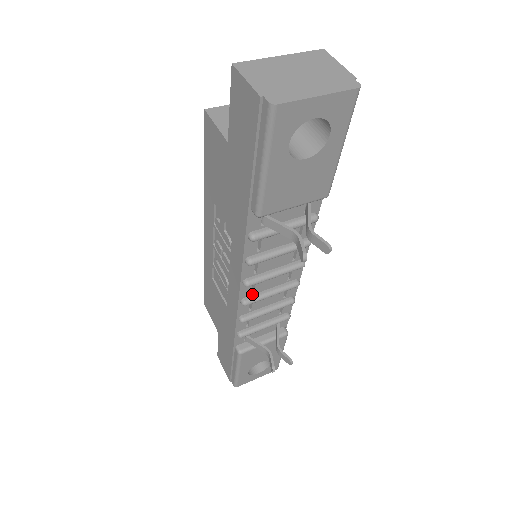
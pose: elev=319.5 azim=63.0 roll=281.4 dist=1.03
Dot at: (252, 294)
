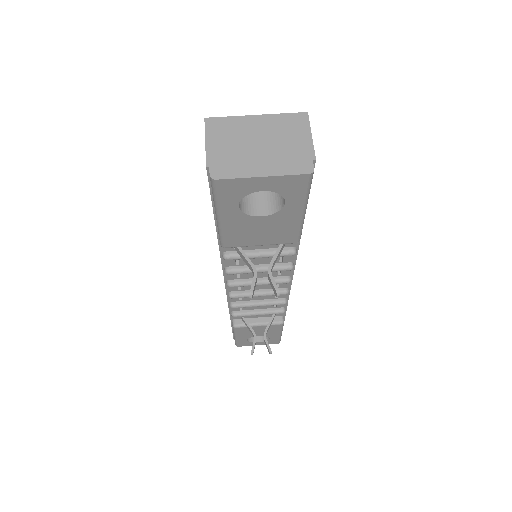
Dot at: (240, 290)
